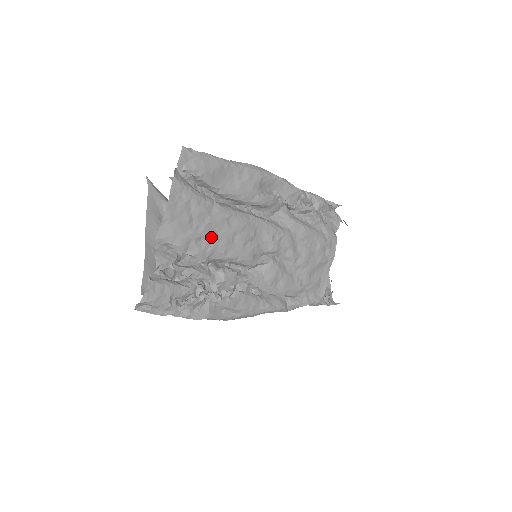
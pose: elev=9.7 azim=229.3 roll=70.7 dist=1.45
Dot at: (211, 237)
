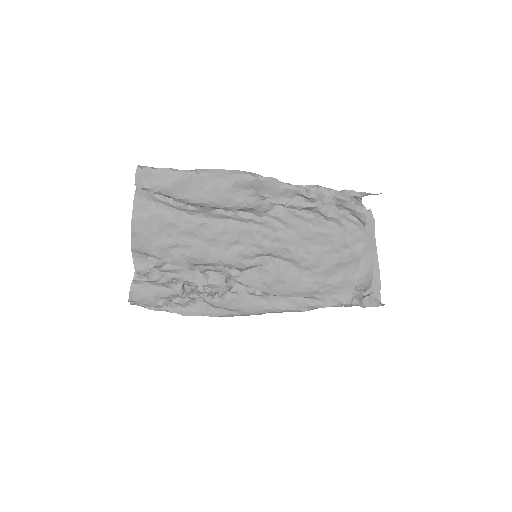
Dot at: (185, 245)
